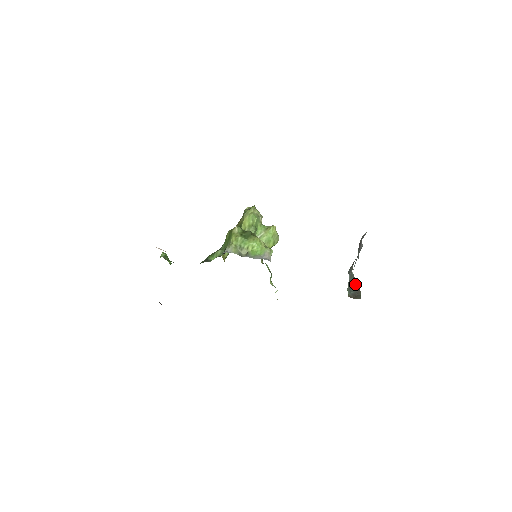
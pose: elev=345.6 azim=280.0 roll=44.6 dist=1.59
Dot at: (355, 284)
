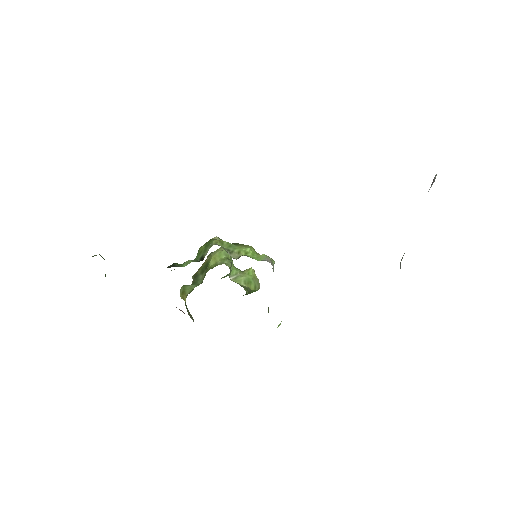
Dot at: occluded
